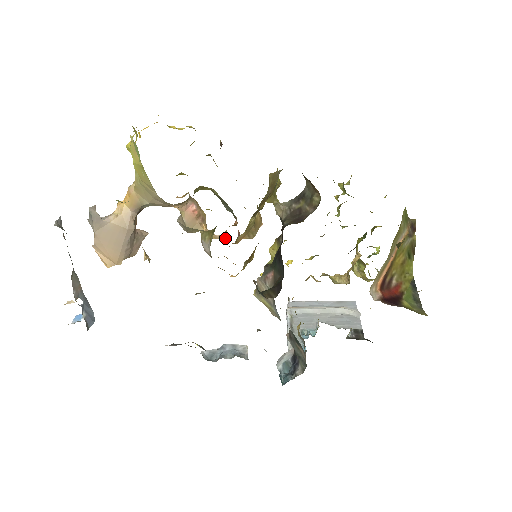
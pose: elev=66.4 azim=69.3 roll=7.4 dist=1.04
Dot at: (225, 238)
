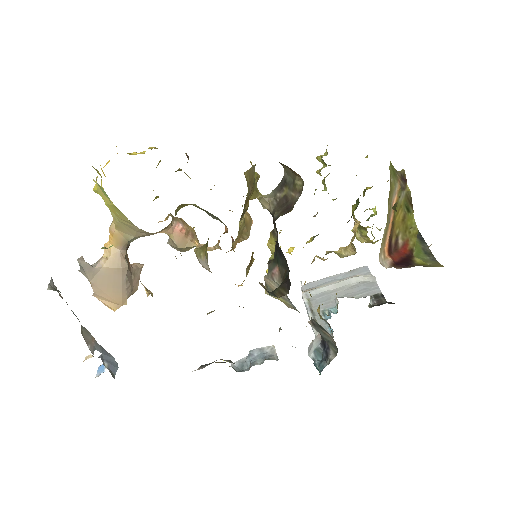
Dot at: (220, 248)
